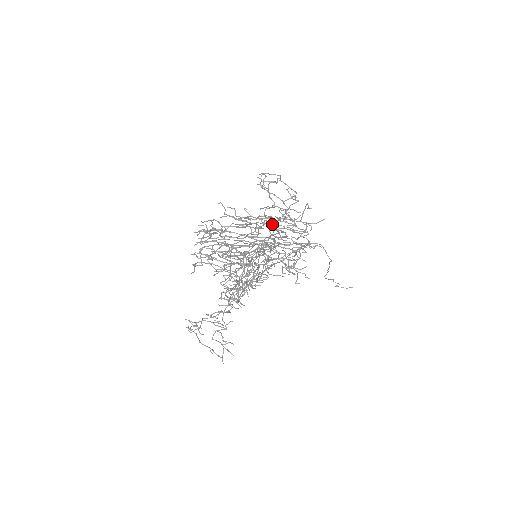
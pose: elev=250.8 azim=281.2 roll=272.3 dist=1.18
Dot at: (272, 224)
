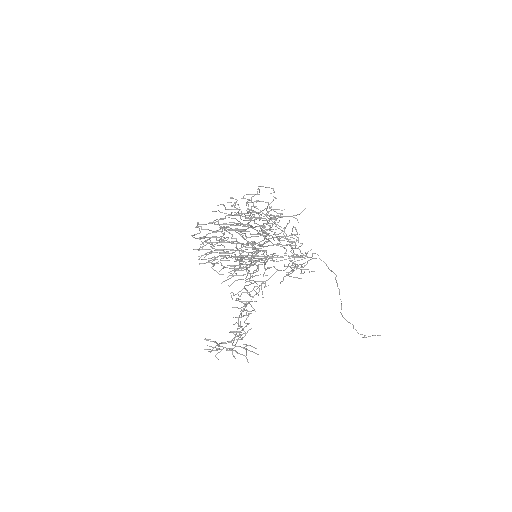
Dot at: occluded
